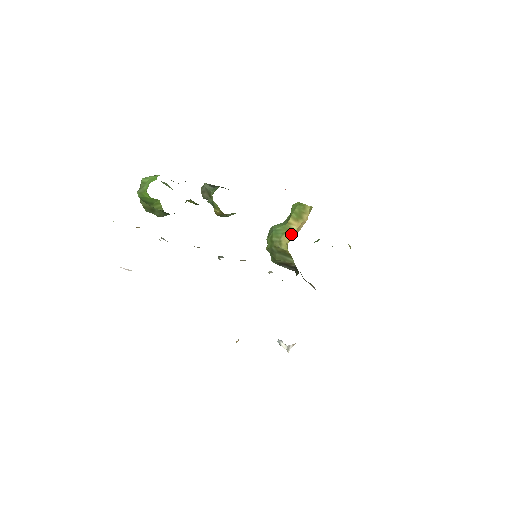
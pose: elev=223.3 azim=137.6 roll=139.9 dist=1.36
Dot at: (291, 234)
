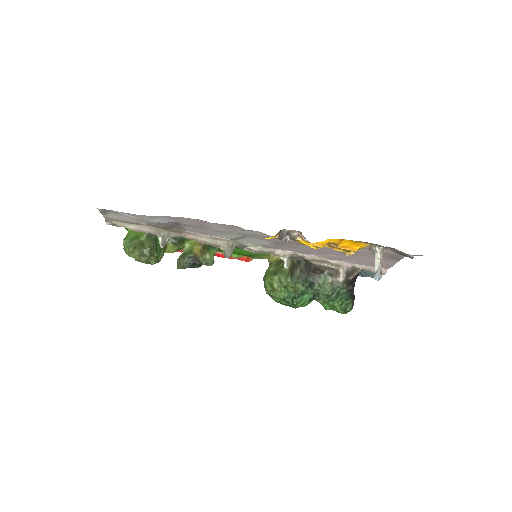
Dot at: occluded
